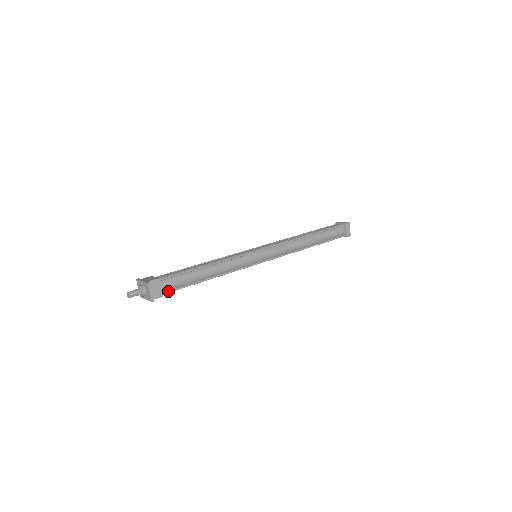
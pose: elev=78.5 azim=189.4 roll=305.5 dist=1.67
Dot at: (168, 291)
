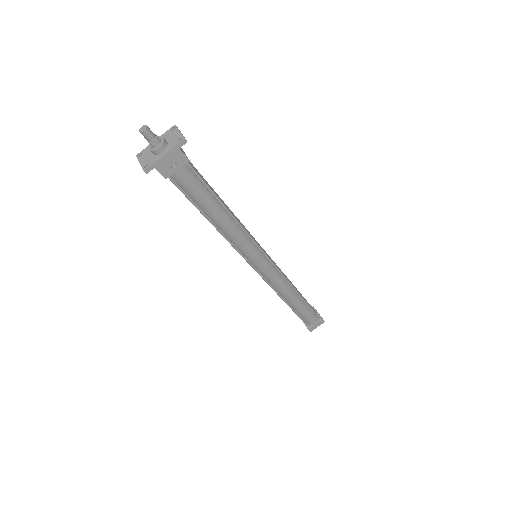
Dot at: (192, 167)
